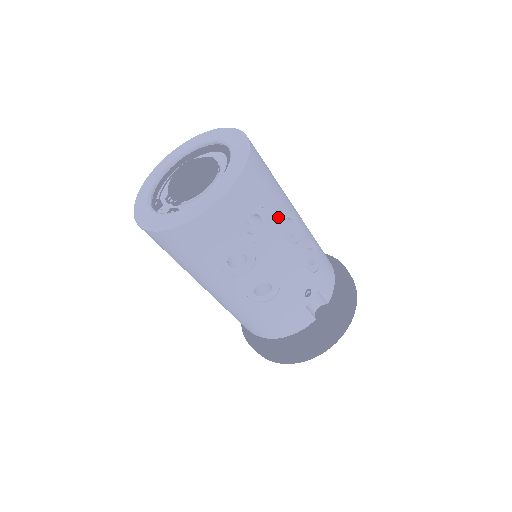
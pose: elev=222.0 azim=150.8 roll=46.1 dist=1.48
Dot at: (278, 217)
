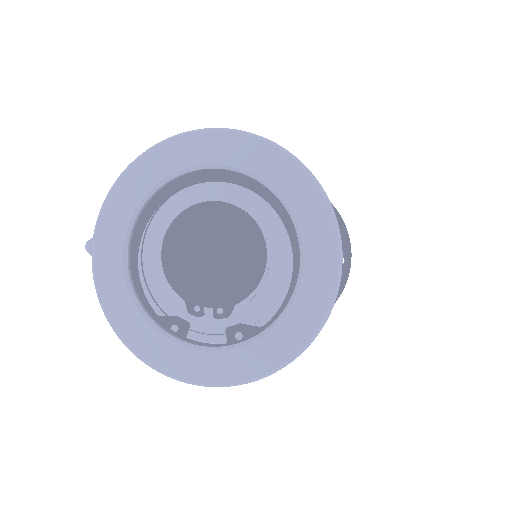
Dot at: occluded
